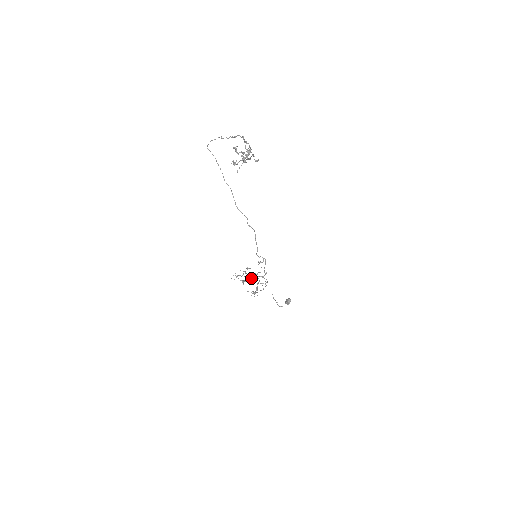
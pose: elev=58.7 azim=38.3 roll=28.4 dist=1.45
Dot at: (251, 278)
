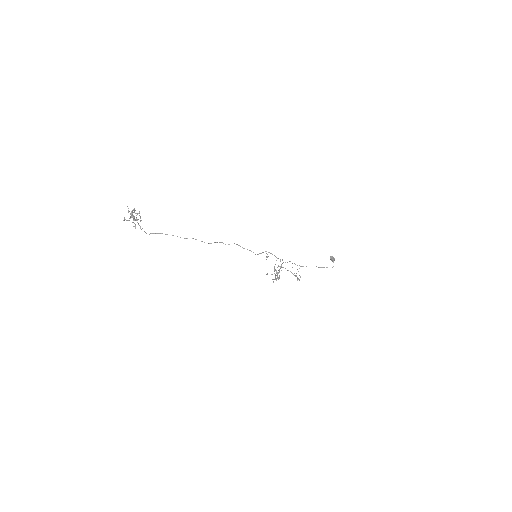
Dot at: occluded
